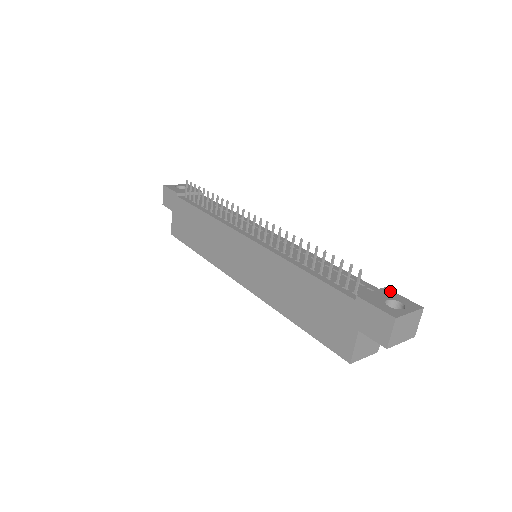
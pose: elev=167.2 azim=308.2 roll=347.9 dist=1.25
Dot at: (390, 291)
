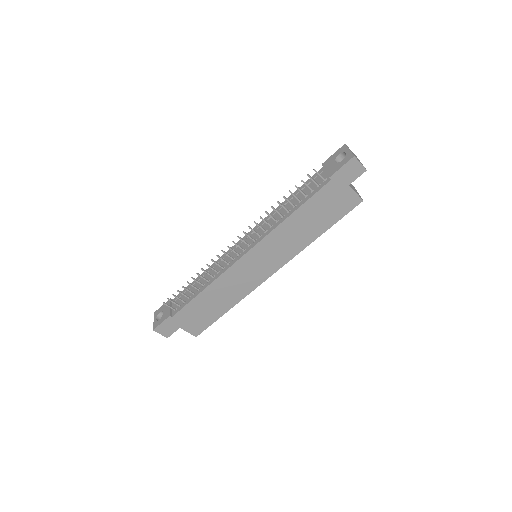
Dot at: (326, 161)
